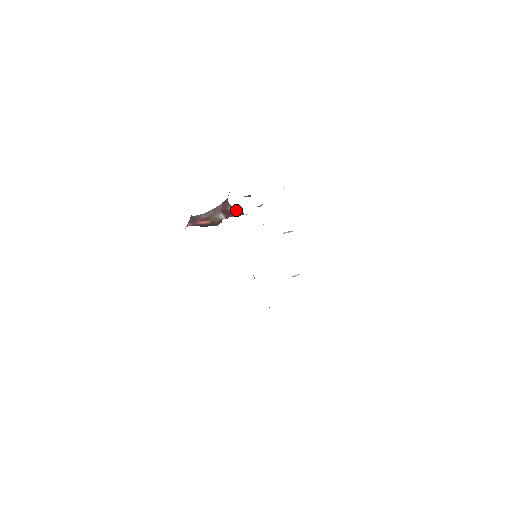
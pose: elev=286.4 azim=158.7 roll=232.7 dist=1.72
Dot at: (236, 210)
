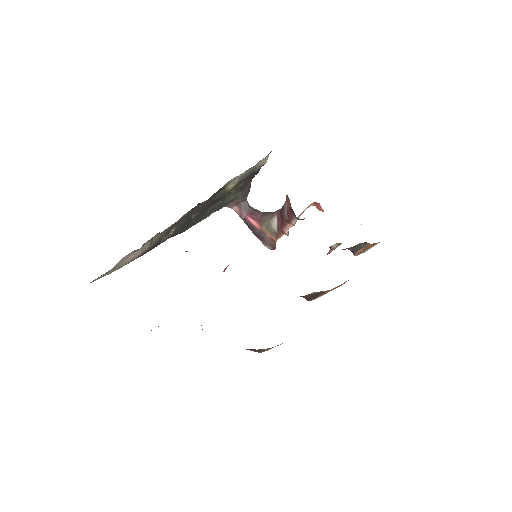
Dot at: (288, 203)
